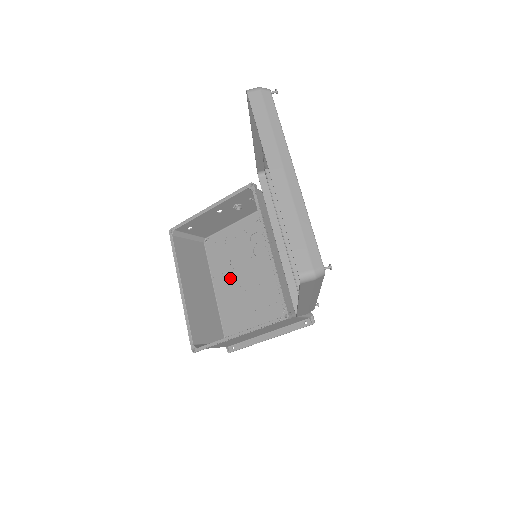
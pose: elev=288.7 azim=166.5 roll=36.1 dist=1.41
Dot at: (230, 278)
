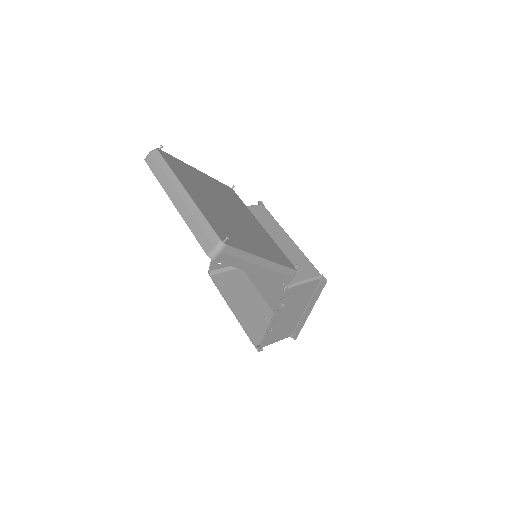
Dot at: (266, 282)
